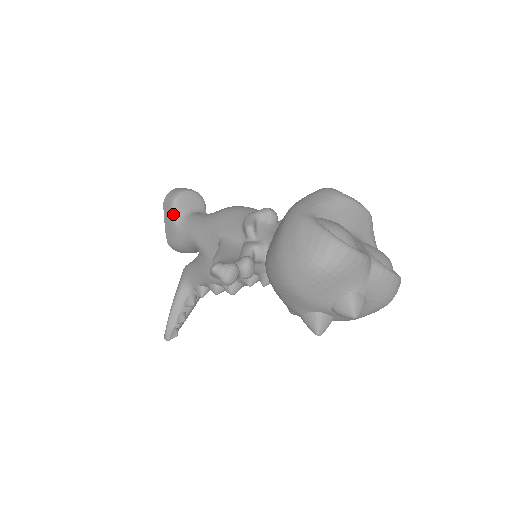
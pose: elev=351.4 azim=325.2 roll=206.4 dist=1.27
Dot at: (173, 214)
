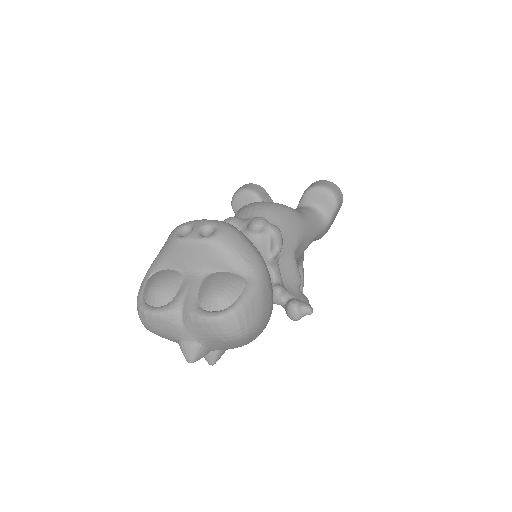
Dot at: occluded
